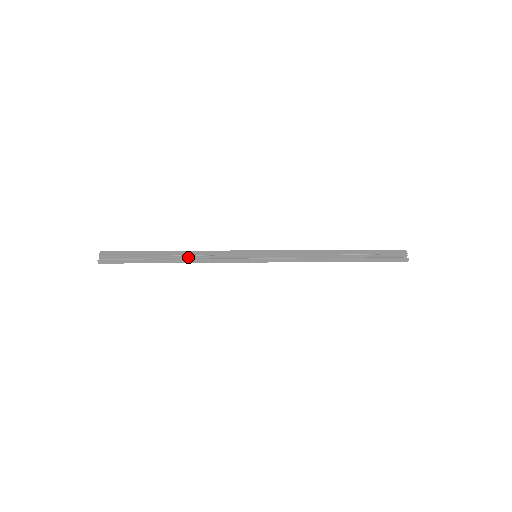
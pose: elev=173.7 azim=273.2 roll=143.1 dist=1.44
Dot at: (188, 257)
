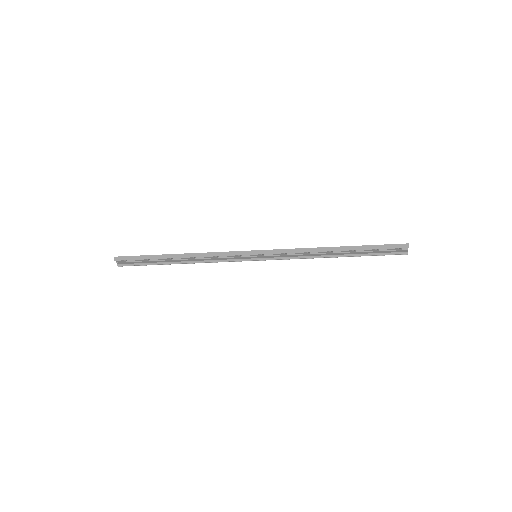
Dot at: (193, 257)
